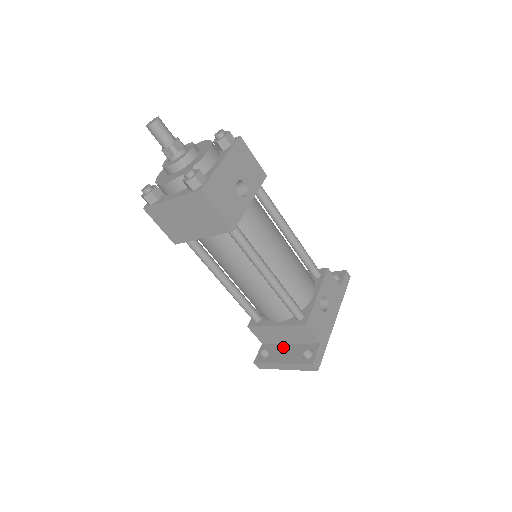
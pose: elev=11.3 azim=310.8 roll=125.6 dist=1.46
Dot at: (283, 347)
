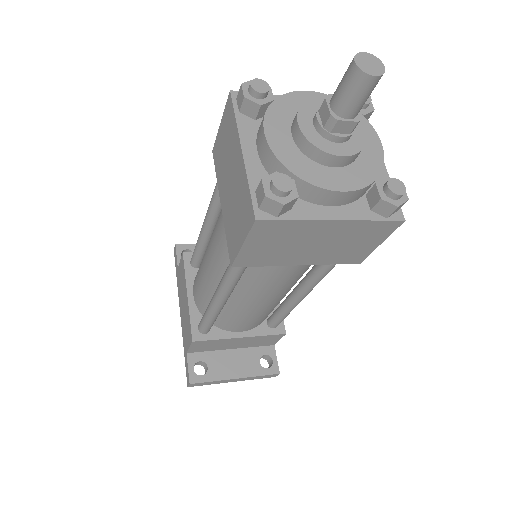
Dot at: (226, 355)
